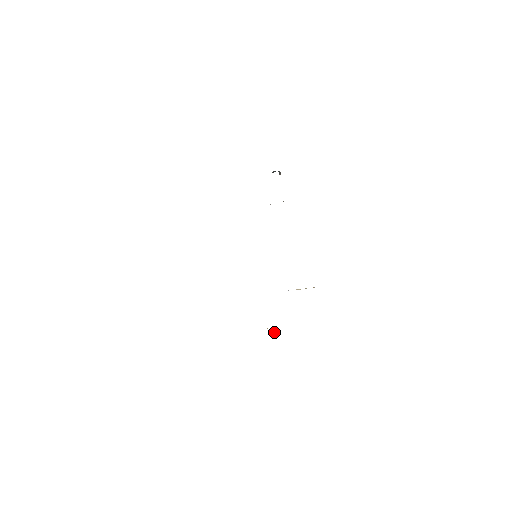
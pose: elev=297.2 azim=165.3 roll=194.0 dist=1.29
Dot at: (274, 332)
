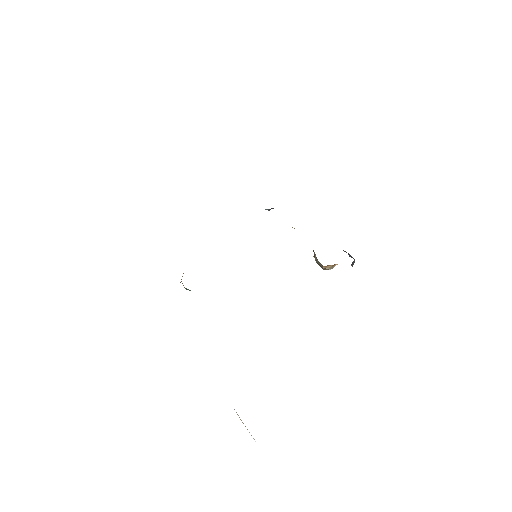
Dot at: occluded
